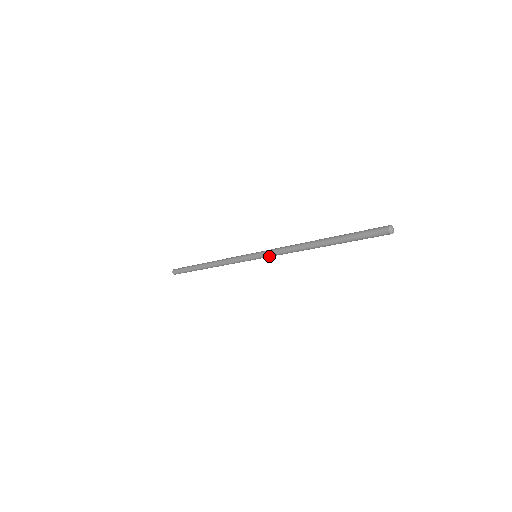
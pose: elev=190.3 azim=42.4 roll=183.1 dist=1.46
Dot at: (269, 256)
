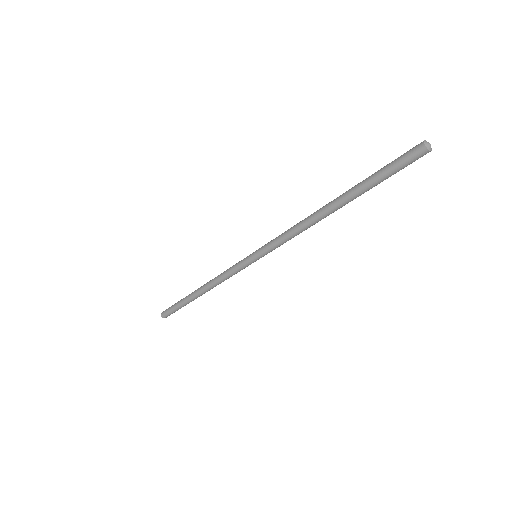
Dot at: (271, 248)
